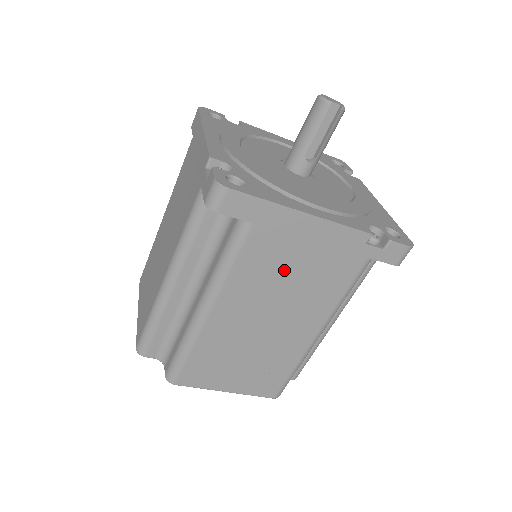
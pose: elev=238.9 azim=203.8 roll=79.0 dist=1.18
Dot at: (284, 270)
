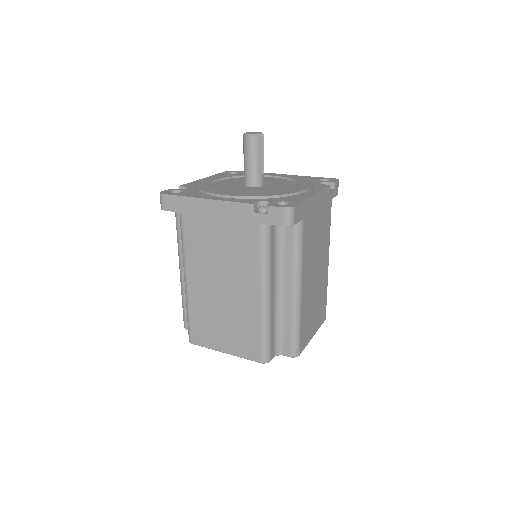
Dot at: (315, 235)
